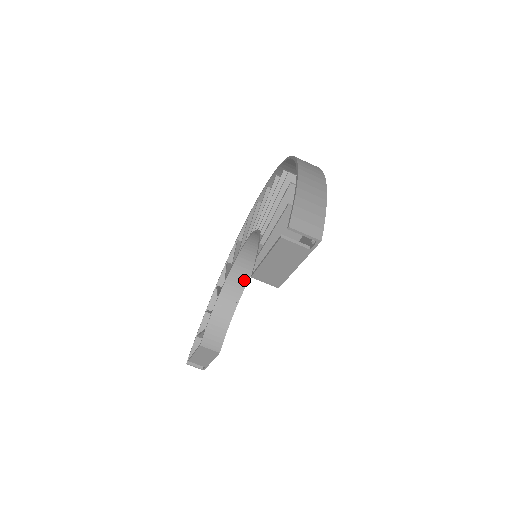
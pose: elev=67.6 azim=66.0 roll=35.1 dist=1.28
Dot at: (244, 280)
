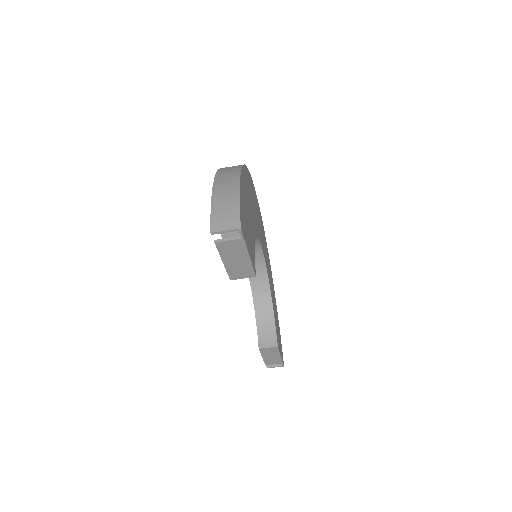
Dot at: (264, 279)
